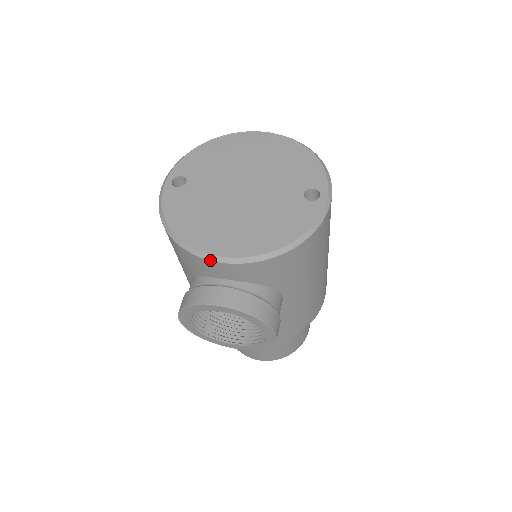
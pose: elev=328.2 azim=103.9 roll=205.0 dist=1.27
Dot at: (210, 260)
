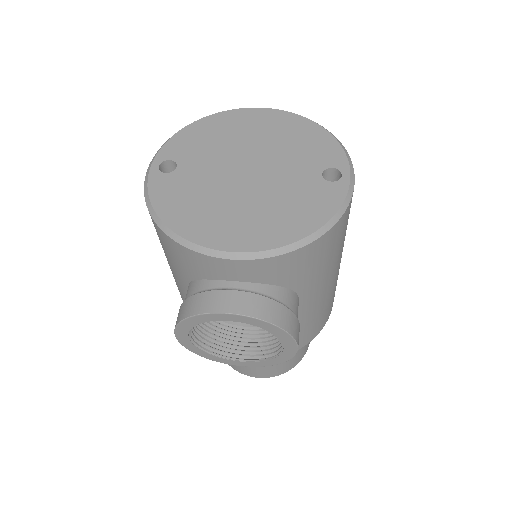
Dot at: (217, 257)
